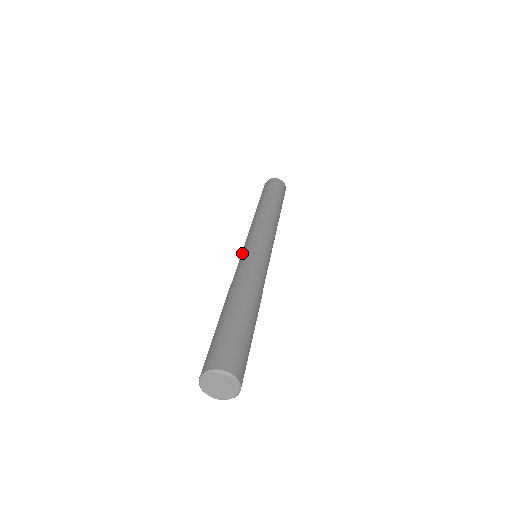
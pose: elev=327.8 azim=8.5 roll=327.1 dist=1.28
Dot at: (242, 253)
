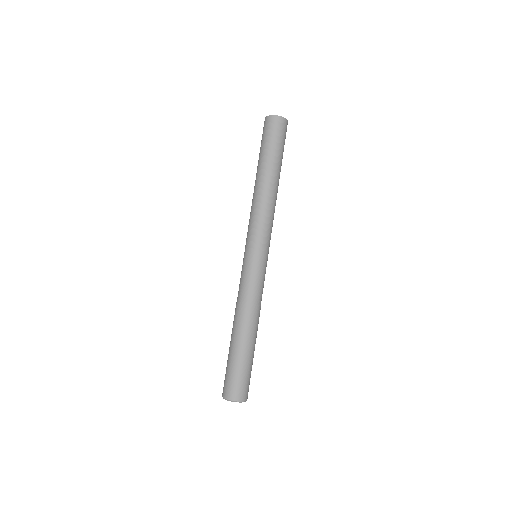
Dot at: (249, 263)
